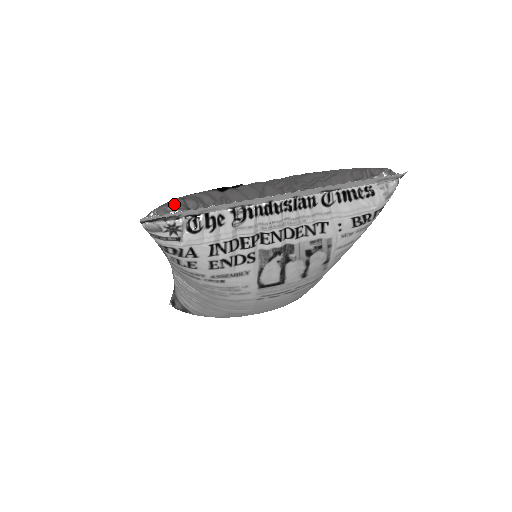
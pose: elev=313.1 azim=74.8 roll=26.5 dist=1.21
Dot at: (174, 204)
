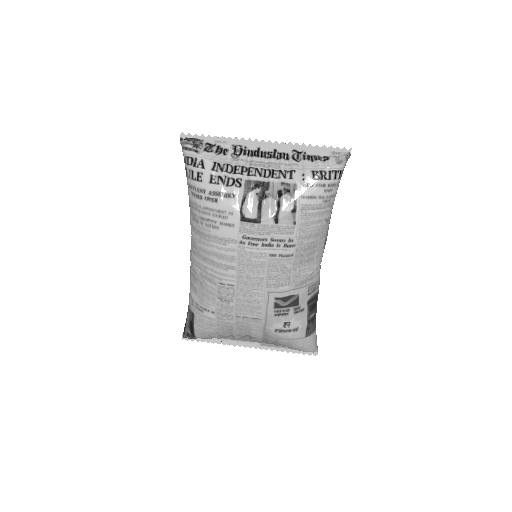
Dot at: occluded
